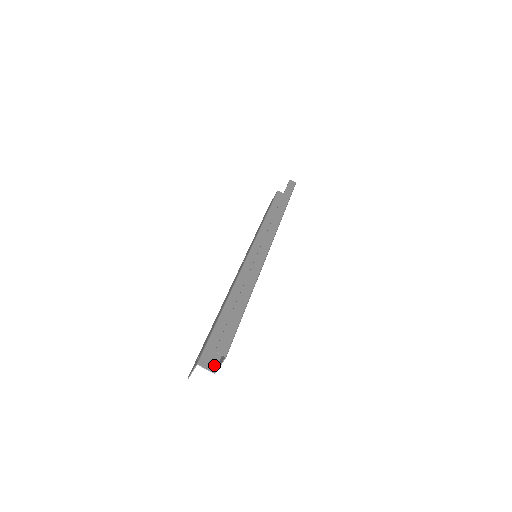
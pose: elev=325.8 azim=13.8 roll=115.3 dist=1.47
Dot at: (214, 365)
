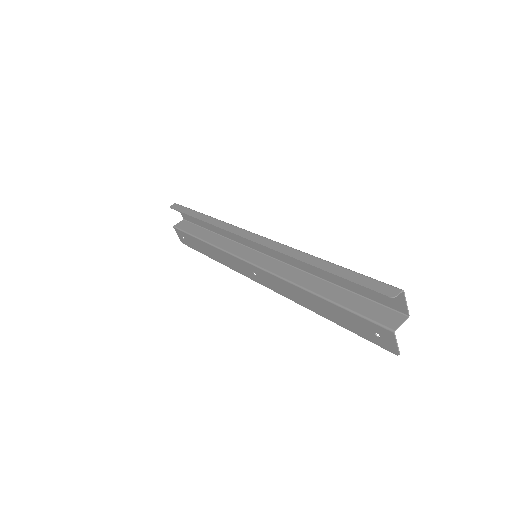
Dot at: (398, 315)
